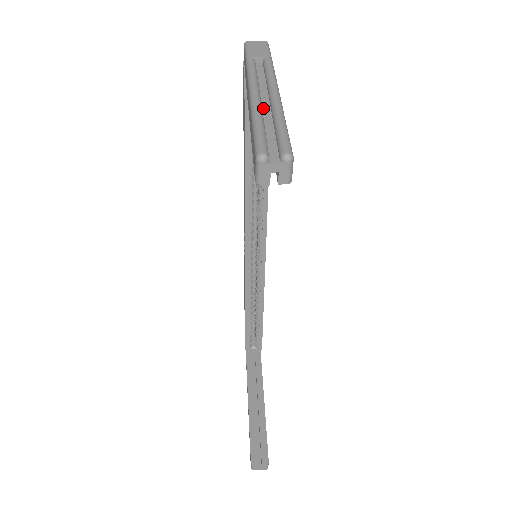
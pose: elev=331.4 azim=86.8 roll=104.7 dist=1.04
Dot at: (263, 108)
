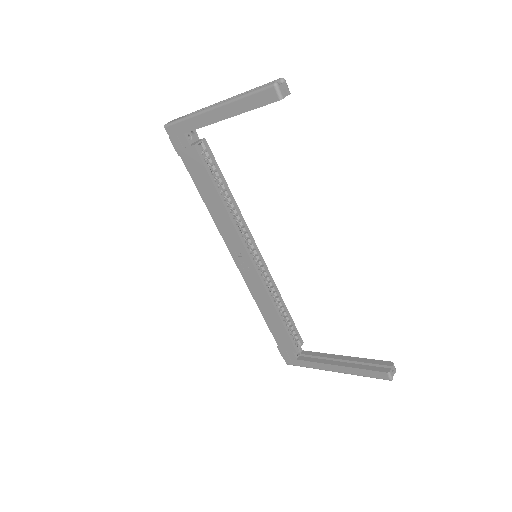
Dot at: occluded
